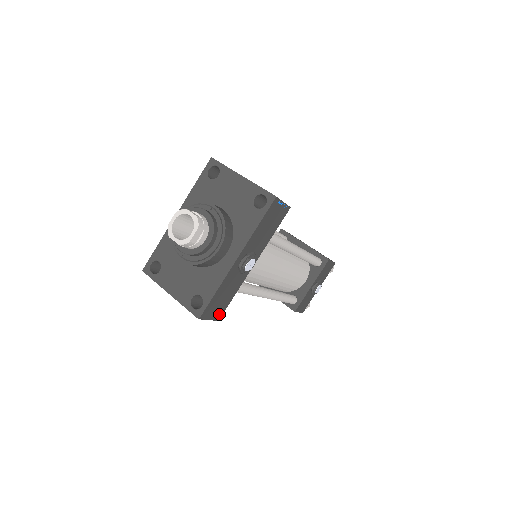
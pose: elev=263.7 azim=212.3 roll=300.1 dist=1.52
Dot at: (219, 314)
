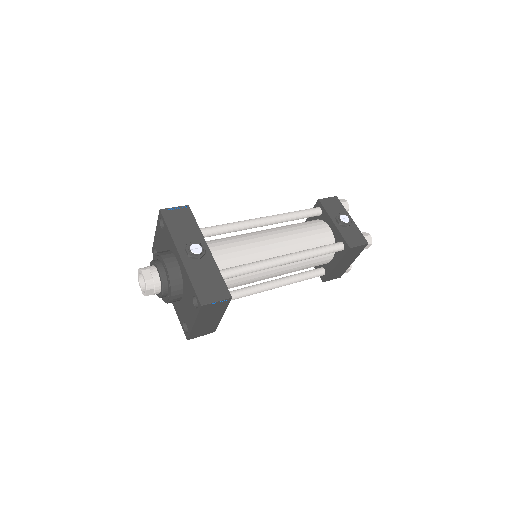
Dot at: (224, 293)
